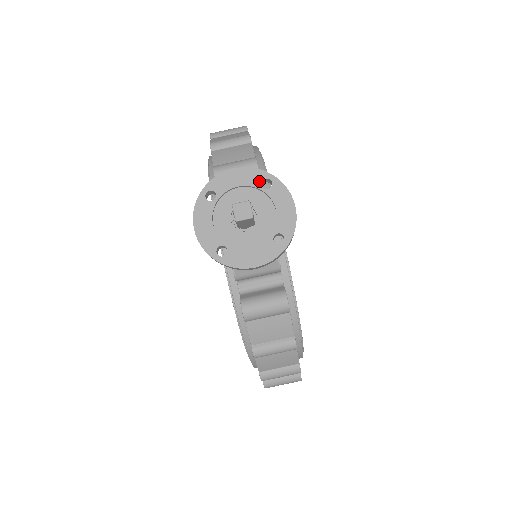
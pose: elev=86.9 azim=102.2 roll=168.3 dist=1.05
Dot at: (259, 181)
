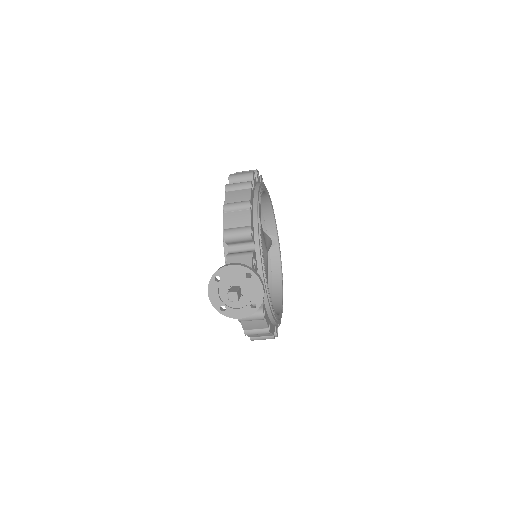
Dot at: (244, 273)
